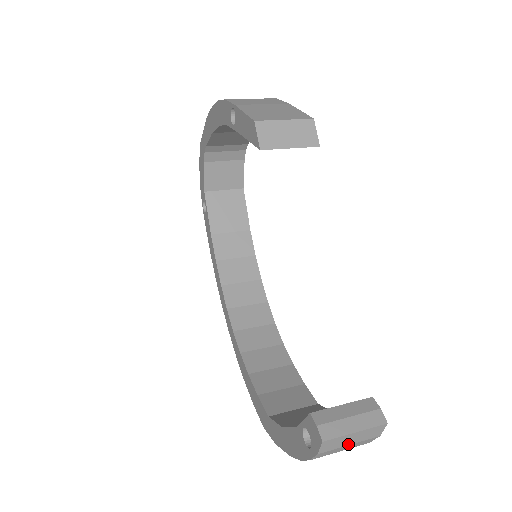
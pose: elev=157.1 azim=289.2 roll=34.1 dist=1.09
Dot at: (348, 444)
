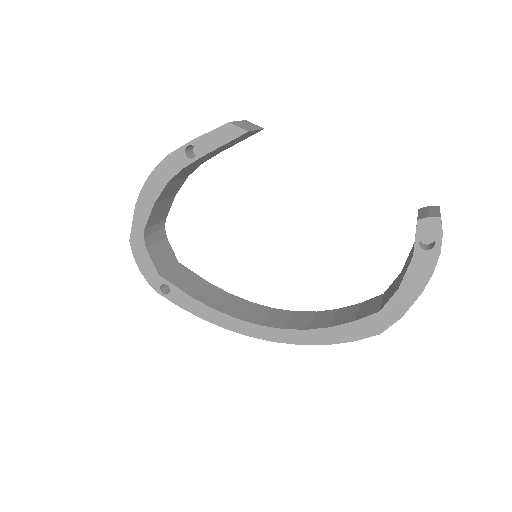
Dot at: occluded
